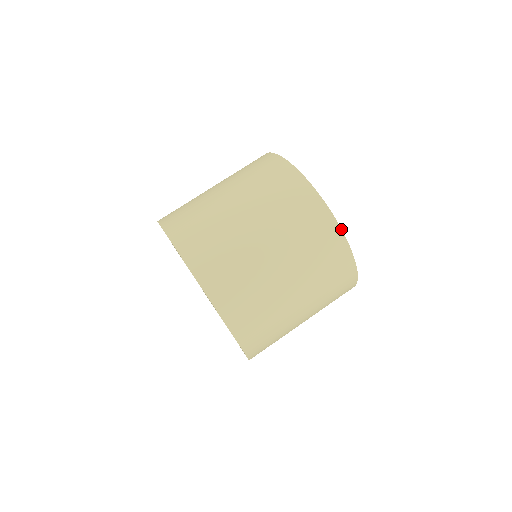
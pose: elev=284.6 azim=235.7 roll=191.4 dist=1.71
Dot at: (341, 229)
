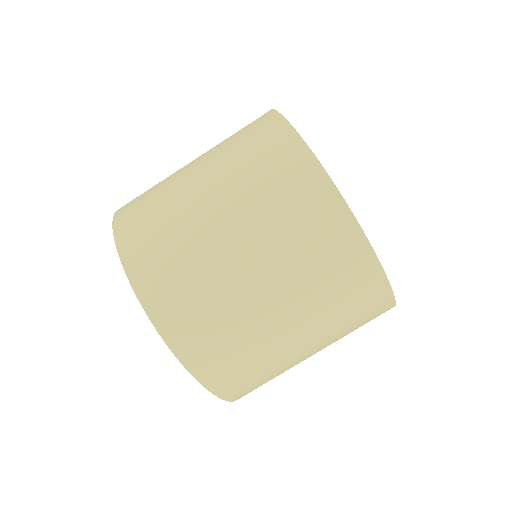
Dot at: occluded
